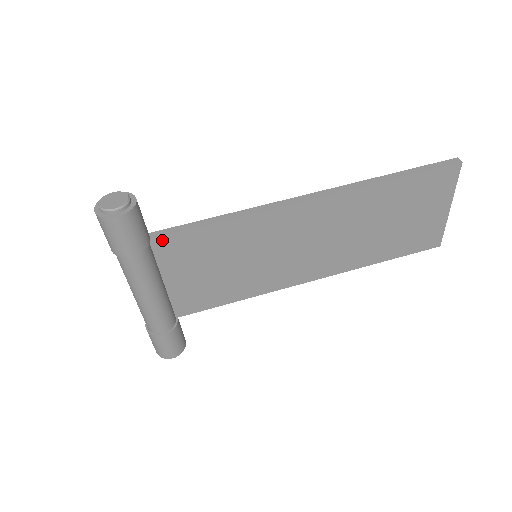
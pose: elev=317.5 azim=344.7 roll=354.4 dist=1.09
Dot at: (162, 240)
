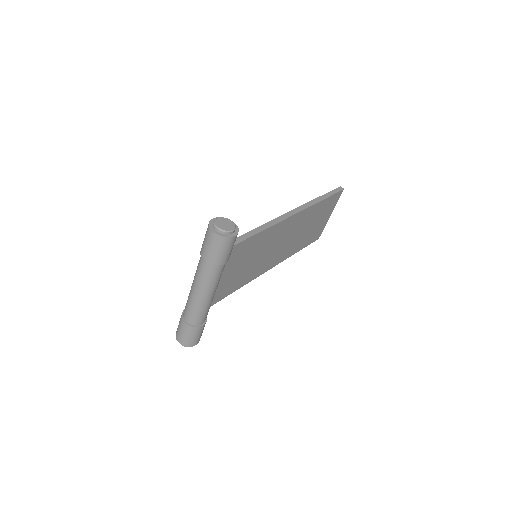
Dot at: occluded
